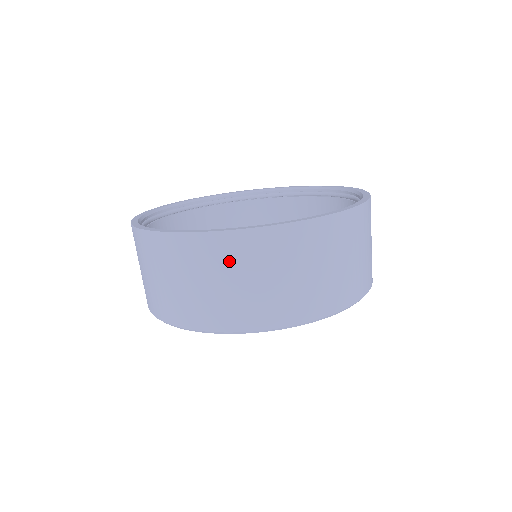
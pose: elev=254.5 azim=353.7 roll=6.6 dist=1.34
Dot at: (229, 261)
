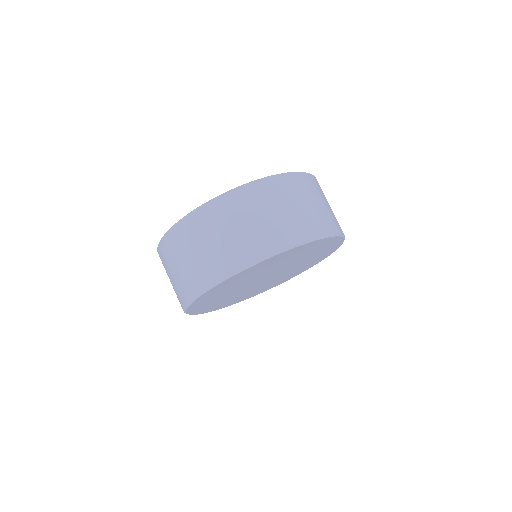
Dot at: (238, 210)
